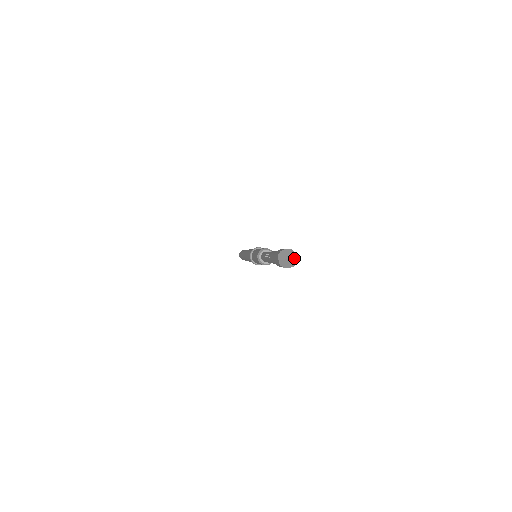
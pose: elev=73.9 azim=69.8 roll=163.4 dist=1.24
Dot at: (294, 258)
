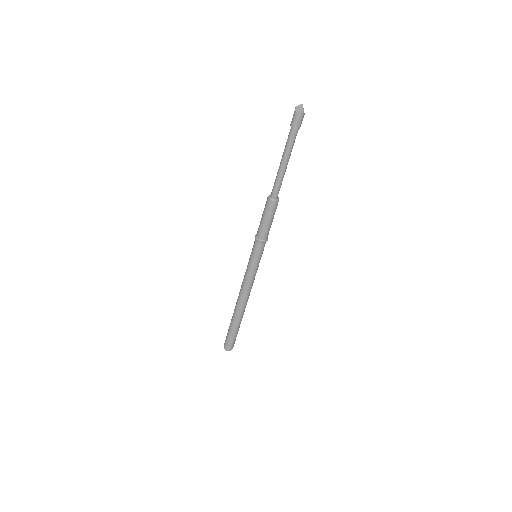
Dot at: occluded
